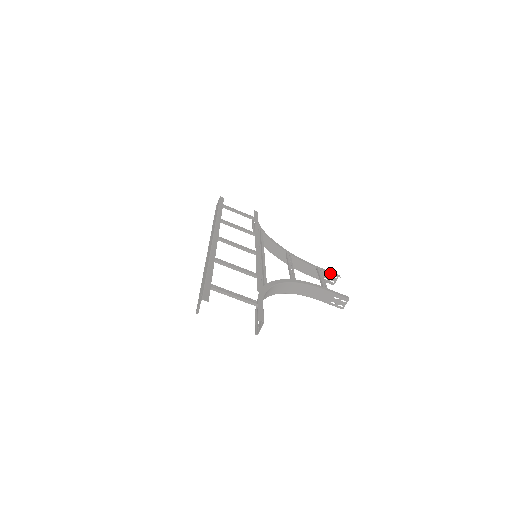
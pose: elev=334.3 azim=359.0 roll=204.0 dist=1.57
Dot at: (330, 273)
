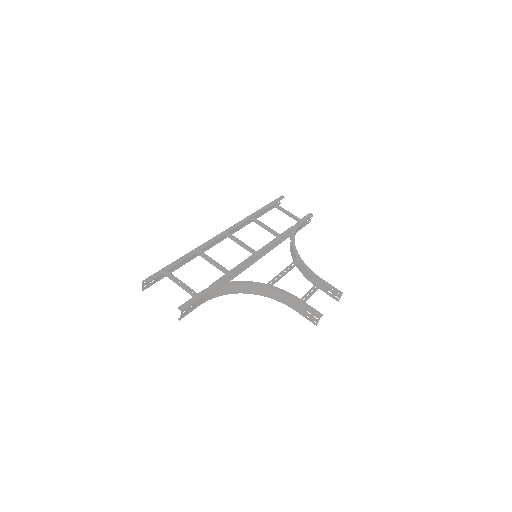
Dot at: (331, 288)
